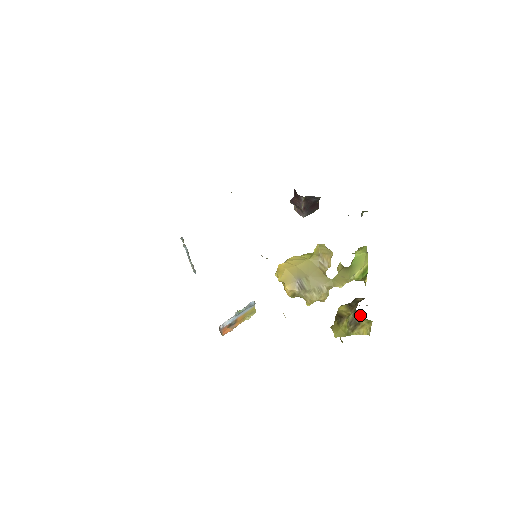
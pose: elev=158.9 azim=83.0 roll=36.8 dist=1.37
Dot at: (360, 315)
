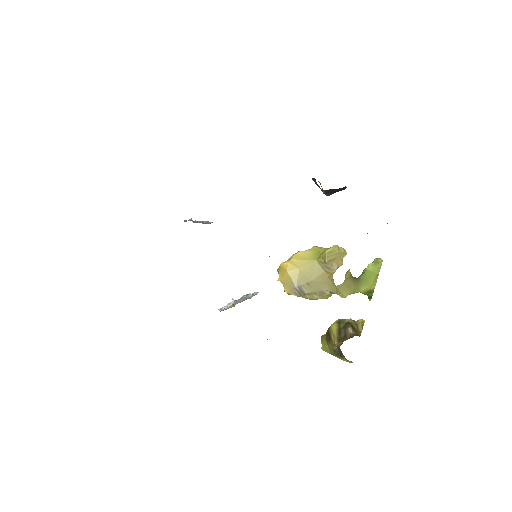
Dot at: (342, 353)
